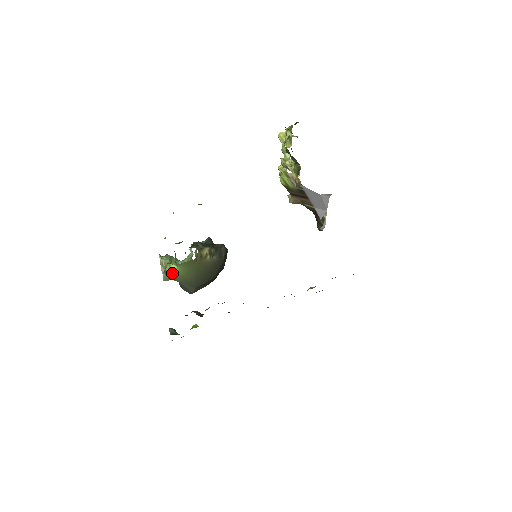
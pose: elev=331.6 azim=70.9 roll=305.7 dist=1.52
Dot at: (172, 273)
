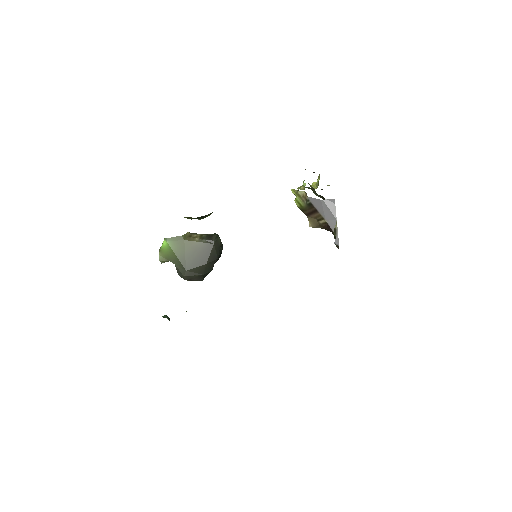
Dot at: (164, 250)
